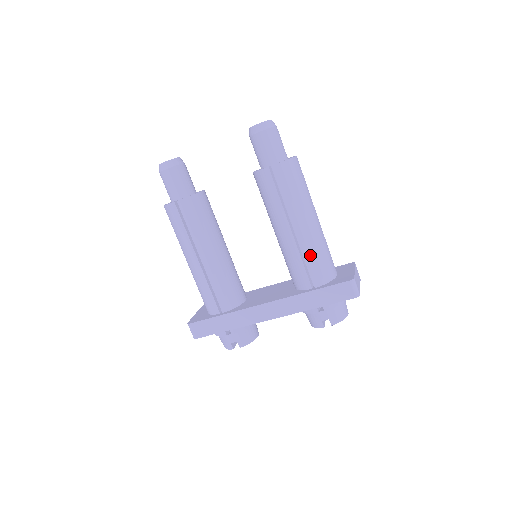
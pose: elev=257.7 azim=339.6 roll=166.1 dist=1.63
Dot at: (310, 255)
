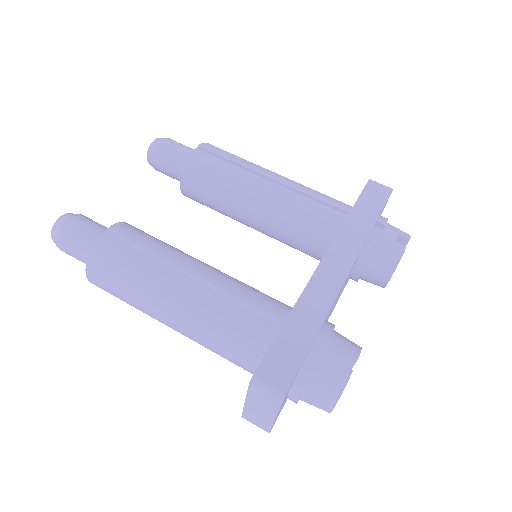
Dot at: (310, 191)
